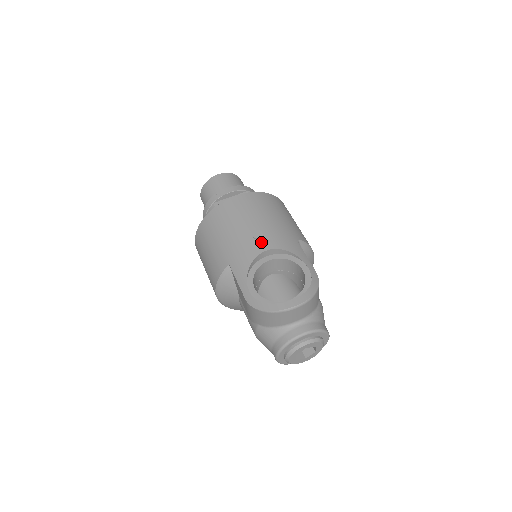
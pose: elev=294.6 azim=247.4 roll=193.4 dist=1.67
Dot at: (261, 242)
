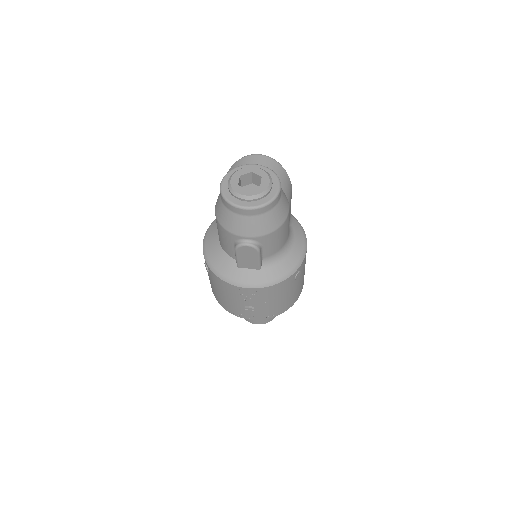
Dot at: occluded
